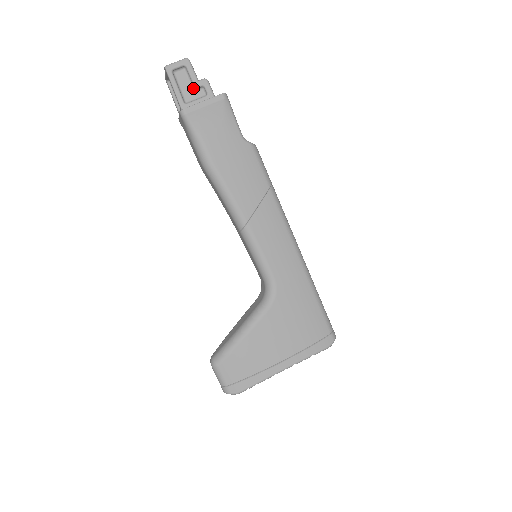
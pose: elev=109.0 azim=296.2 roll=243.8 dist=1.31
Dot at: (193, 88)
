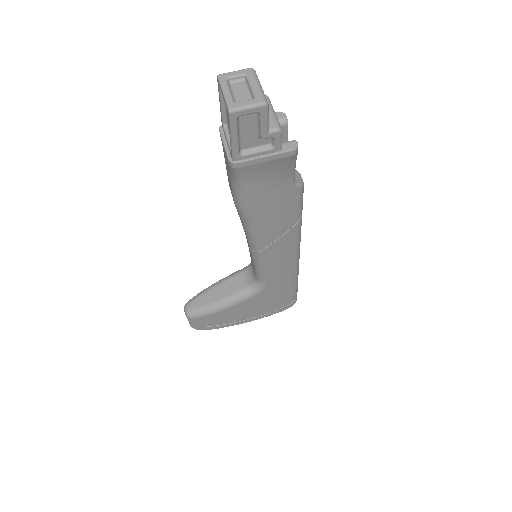
Dot at: (258, 135)
